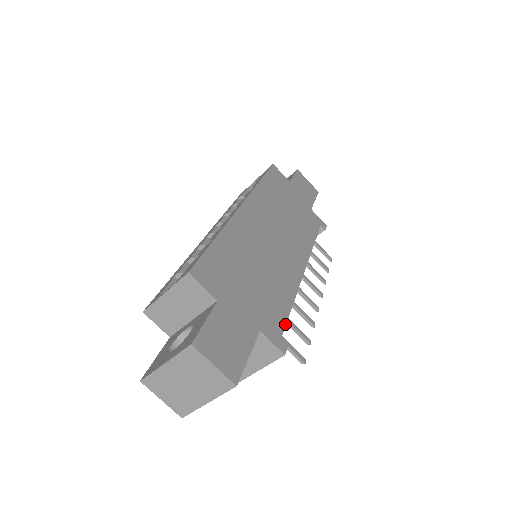
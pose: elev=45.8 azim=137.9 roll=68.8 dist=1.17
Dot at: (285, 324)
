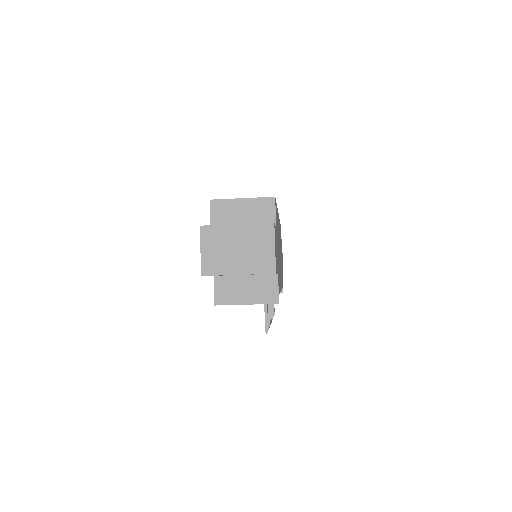
Dot at: (279, 292)
